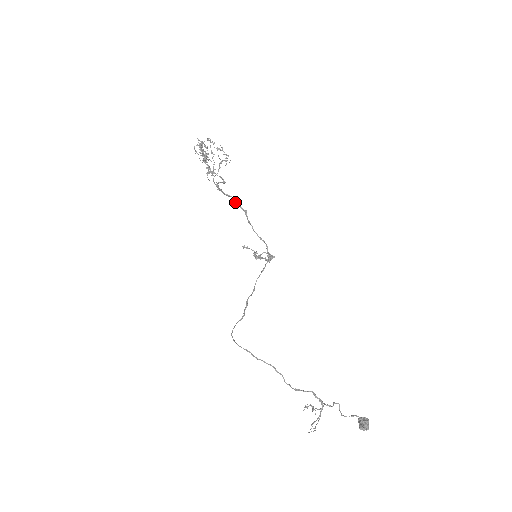
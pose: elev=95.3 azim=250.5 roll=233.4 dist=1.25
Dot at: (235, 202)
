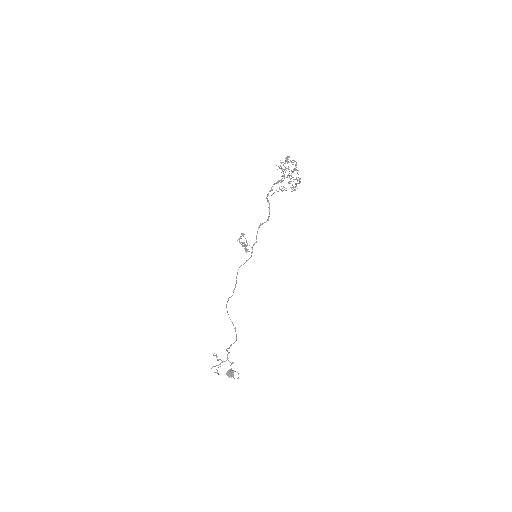
Dot at: occluded
